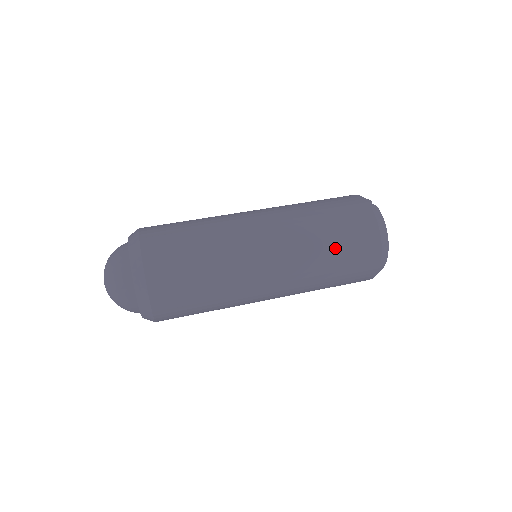
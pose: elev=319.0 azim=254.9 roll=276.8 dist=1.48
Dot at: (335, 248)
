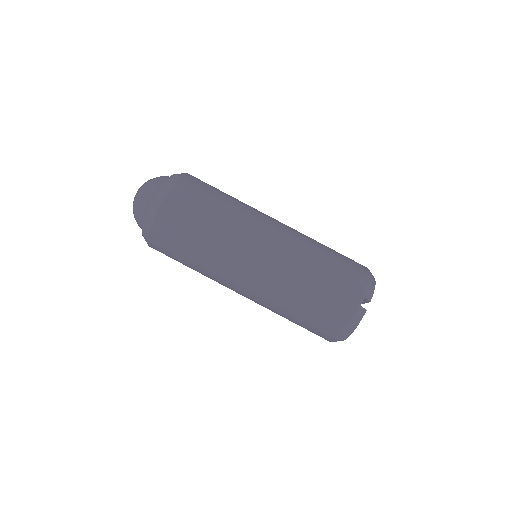
Dot at: (297, 315)
